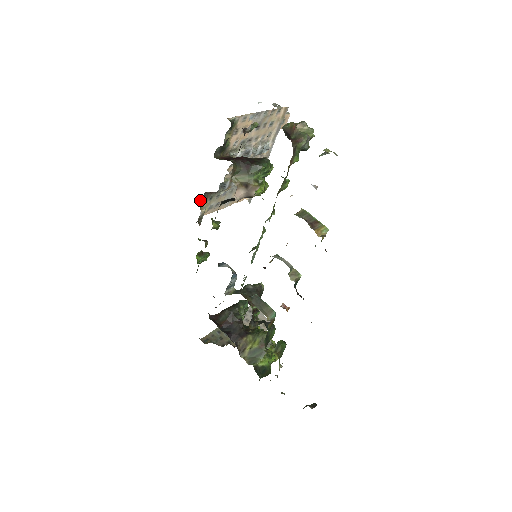
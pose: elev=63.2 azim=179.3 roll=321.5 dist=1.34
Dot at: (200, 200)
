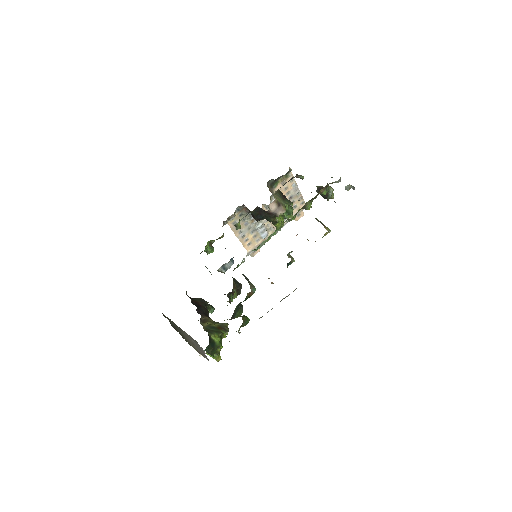
Dot at: (238, 206)
